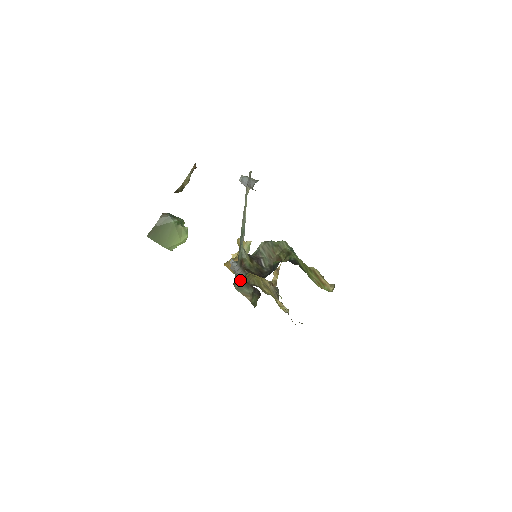
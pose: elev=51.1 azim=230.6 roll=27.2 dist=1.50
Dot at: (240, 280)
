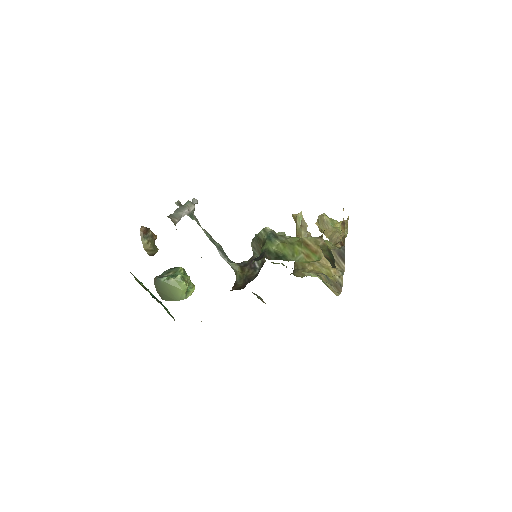
Dot at: occluded
